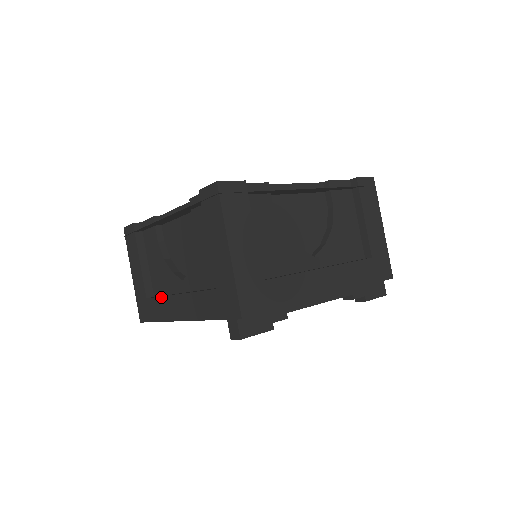
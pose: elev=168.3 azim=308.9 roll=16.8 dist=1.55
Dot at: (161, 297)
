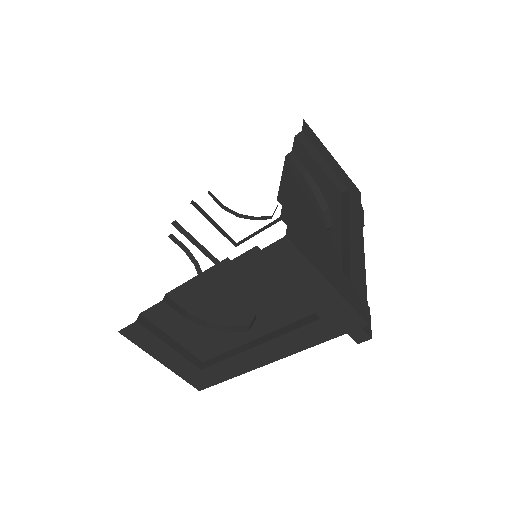
Dot at: (228, 359)
